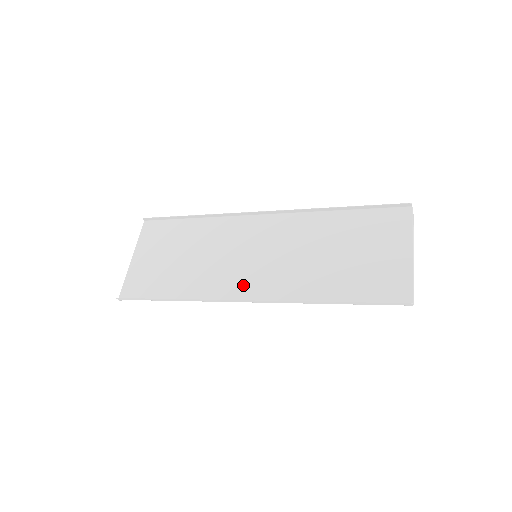
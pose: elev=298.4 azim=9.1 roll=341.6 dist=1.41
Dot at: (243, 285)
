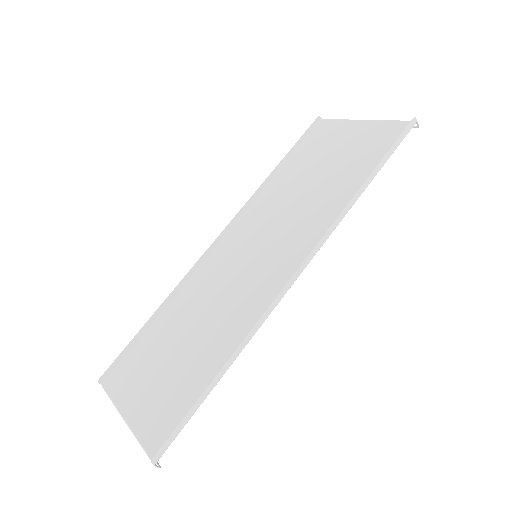
Dot at: (276, 276)
